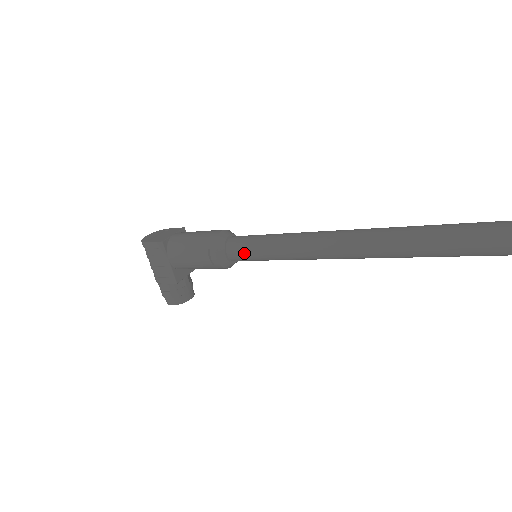
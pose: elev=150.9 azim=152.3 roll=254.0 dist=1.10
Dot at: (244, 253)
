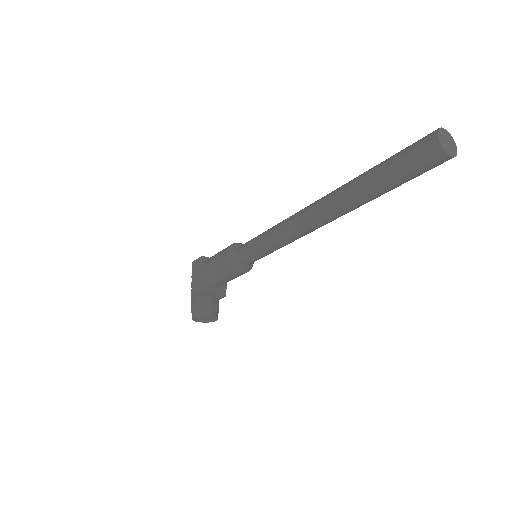
Dot at: (245, 247)
